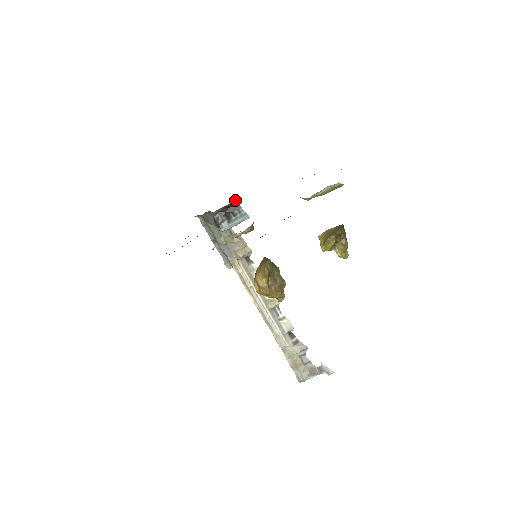
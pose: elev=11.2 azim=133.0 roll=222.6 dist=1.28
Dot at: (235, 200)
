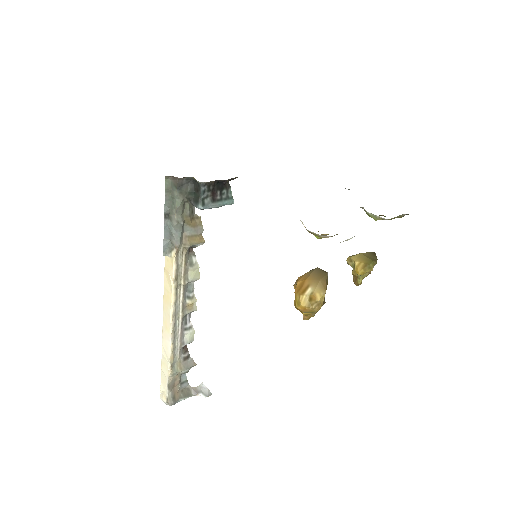
Dot at: occluded
